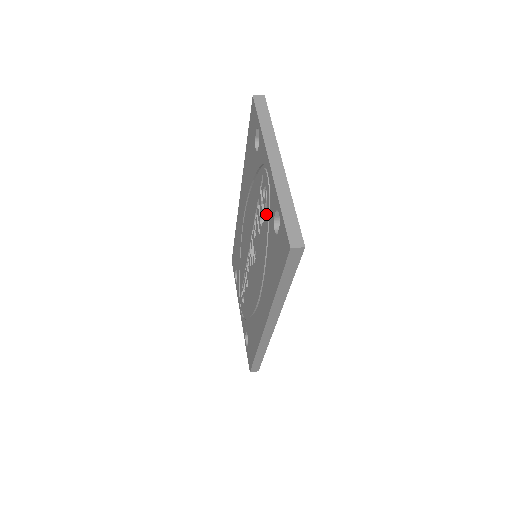
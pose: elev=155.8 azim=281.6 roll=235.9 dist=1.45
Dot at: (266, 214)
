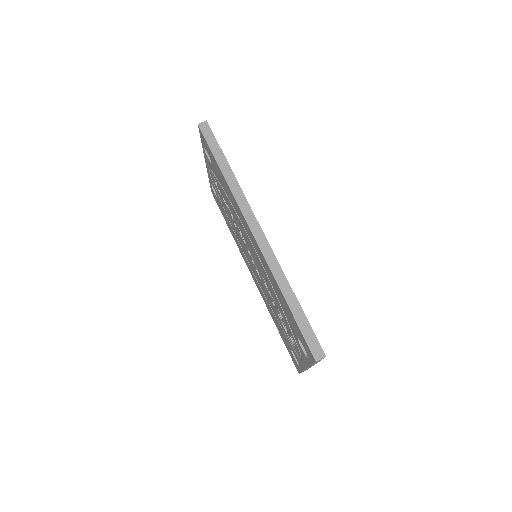
Dot at: (287, 336)
